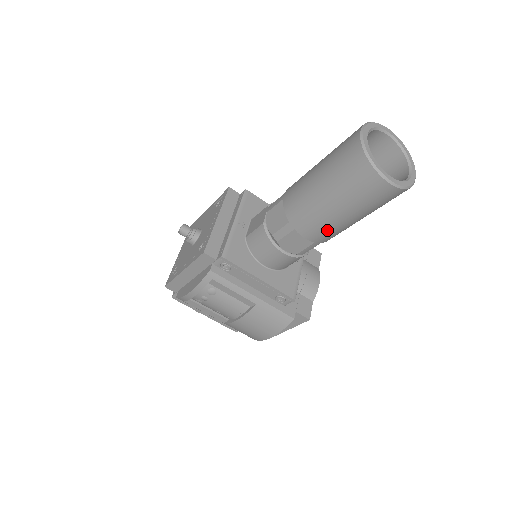
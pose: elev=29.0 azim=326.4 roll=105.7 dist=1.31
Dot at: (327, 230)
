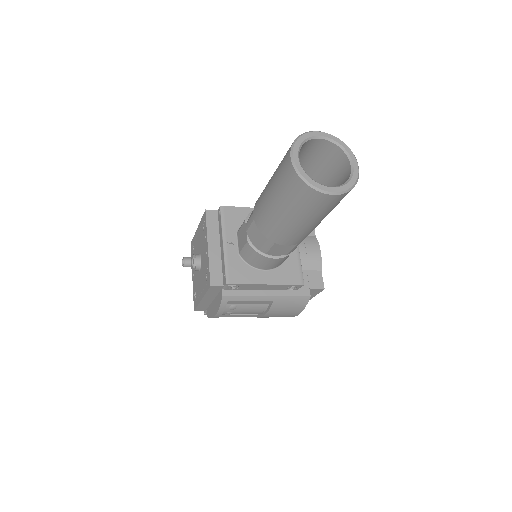
Dot at: (302, 235)
